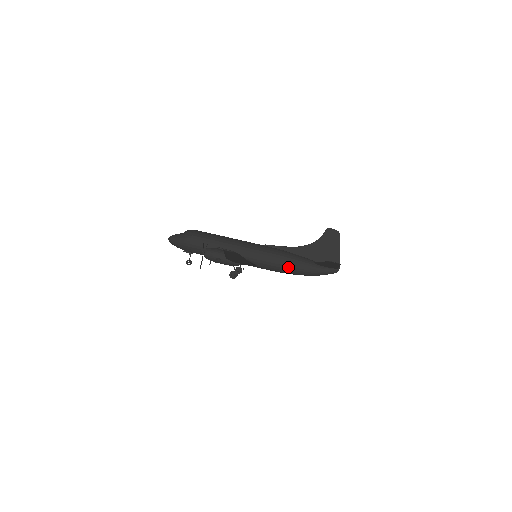
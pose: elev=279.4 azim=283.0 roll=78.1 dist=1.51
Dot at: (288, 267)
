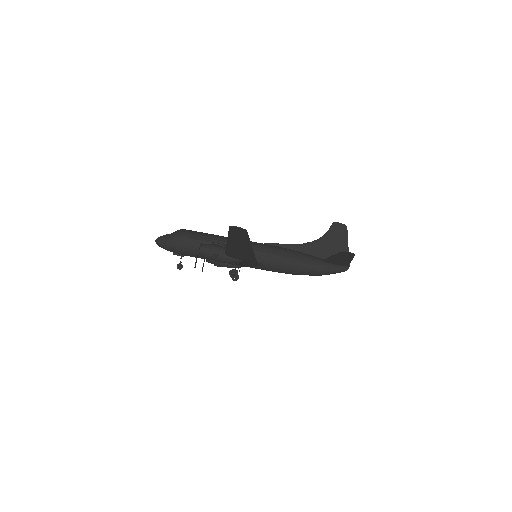
Dot at: (293, 265)
